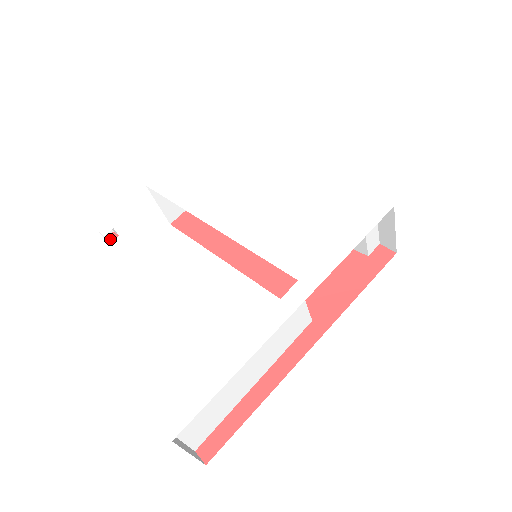
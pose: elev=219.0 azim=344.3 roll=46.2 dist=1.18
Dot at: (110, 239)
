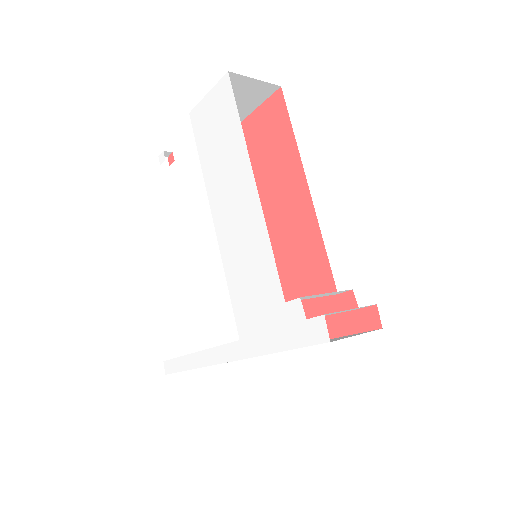
Dot at: (170, 161)
